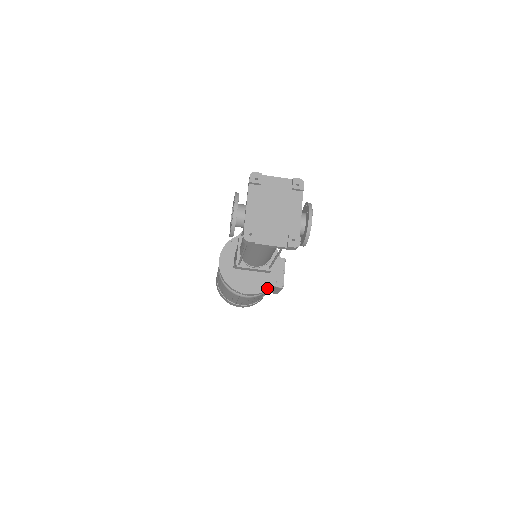
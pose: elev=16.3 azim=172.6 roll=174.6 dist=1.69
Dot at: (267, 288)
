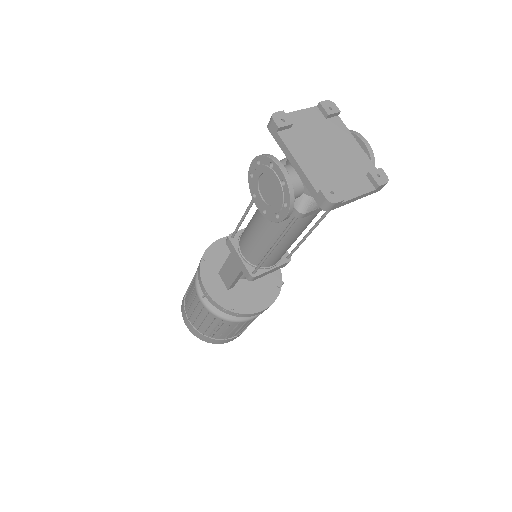
Dot at: (278, 290)
